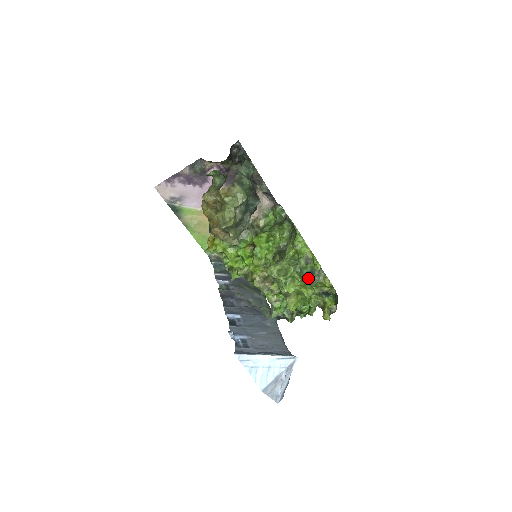
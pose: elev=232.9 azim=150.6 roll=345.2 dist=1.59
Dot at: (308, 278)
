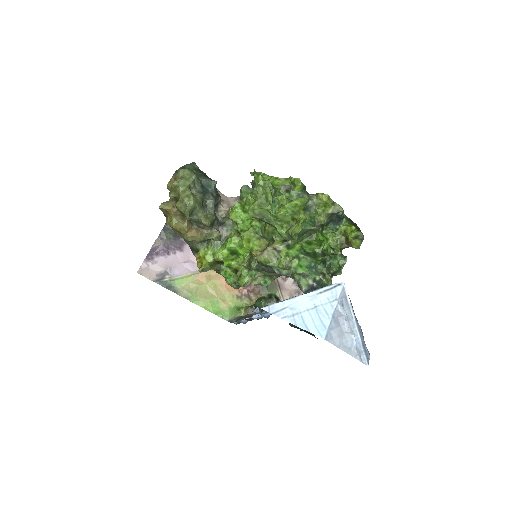
Dot at: occluded
